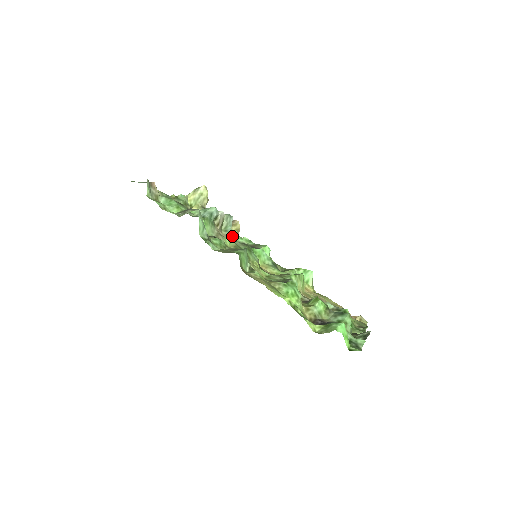
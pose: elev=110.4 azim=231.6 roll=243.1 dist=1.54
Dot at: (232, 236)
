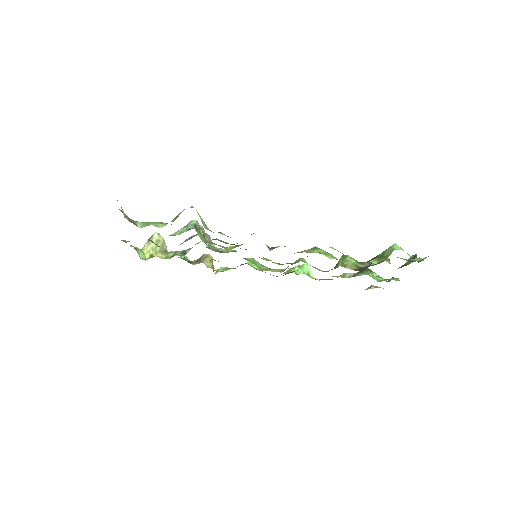
Dot at: (220, 250)
